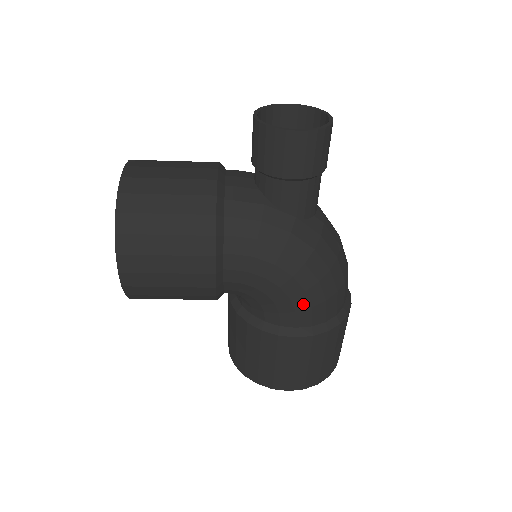
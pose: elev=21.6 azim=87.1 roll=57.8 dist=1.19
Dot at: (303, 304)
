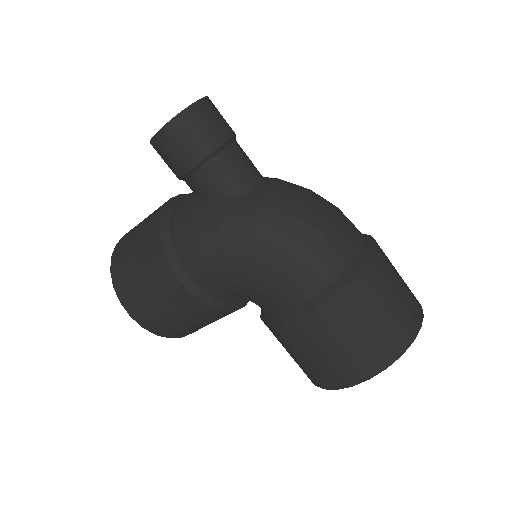
Dot at: (279, 278)
